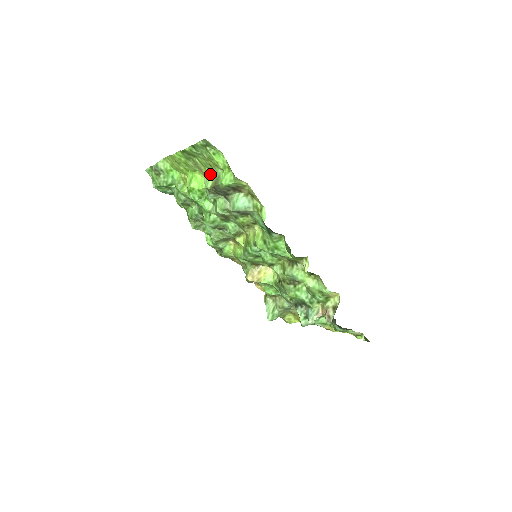
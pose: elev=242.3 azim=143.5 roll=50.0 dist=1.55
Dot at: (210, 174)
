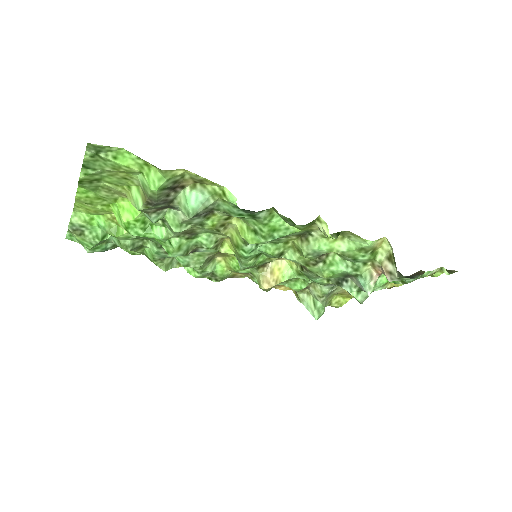
Dot at: (133, 190)
